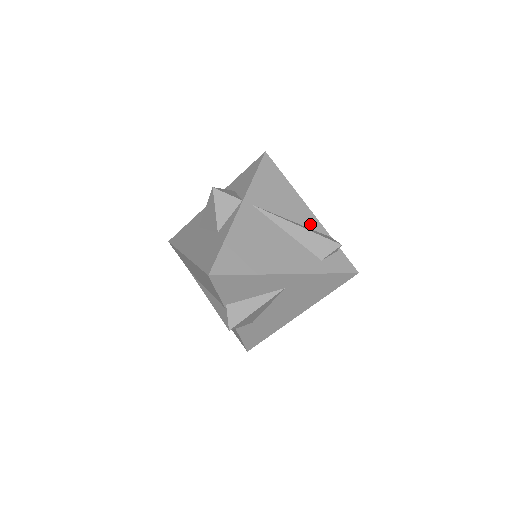
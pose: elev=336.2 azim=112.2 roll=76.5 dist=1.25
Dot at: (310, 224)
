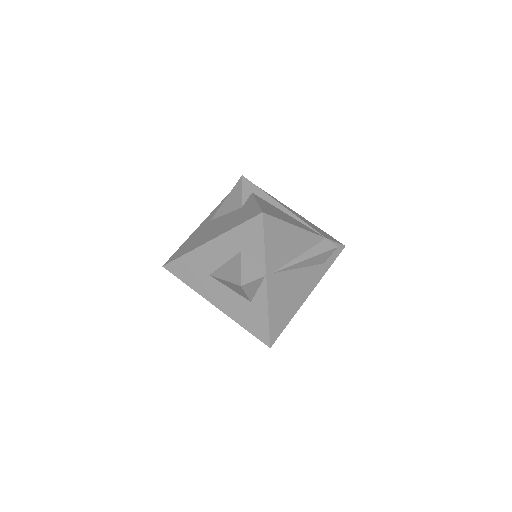
Dot at: (311, 243)
